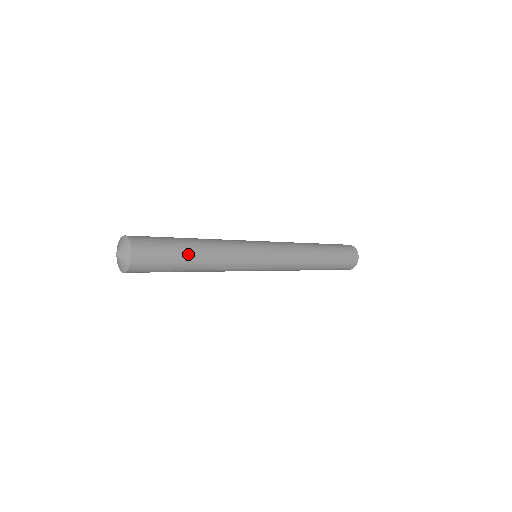
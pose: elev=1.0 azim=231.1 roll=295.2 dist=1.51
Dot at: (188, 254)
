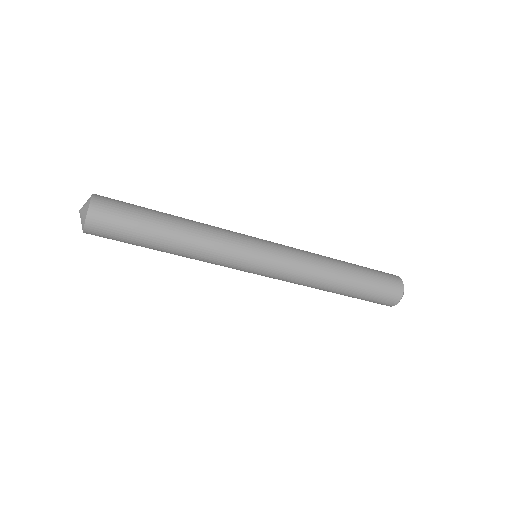
Dot at: (157, 231)
